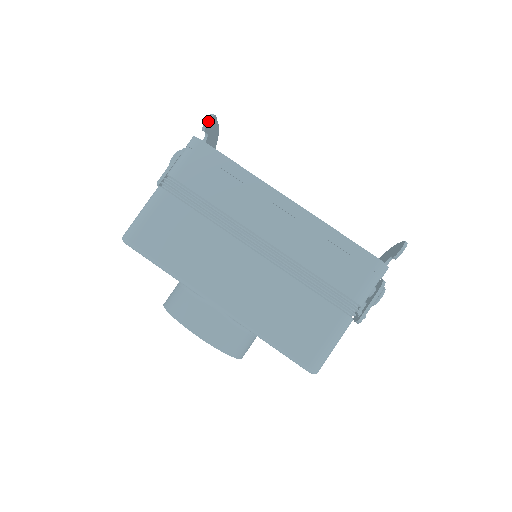
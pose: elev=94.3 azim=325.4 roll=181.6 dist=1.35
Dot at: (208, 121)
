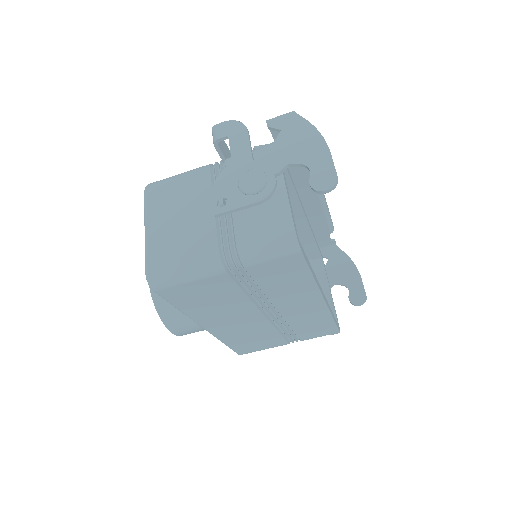
Dot at: (325, 193)
